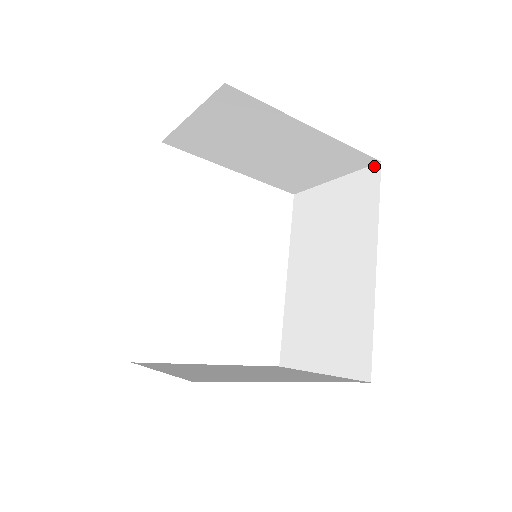
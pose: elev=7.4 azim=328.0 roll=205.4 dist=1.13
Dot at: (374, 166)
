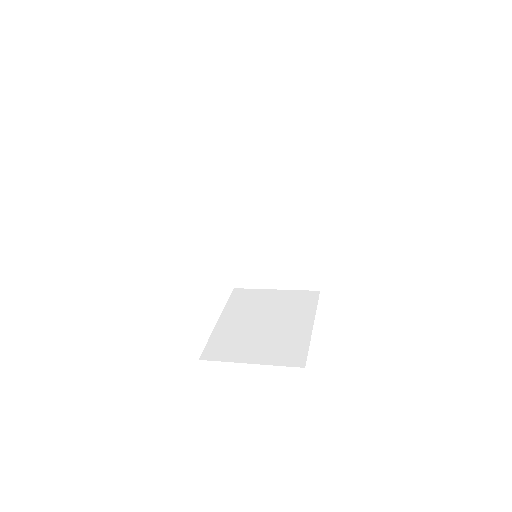
Dot at: (307, 161)
